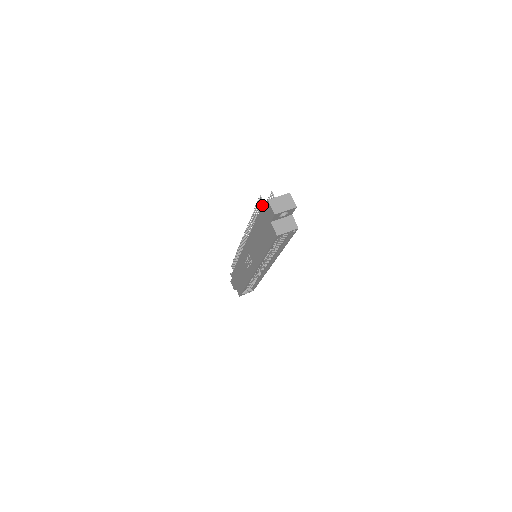
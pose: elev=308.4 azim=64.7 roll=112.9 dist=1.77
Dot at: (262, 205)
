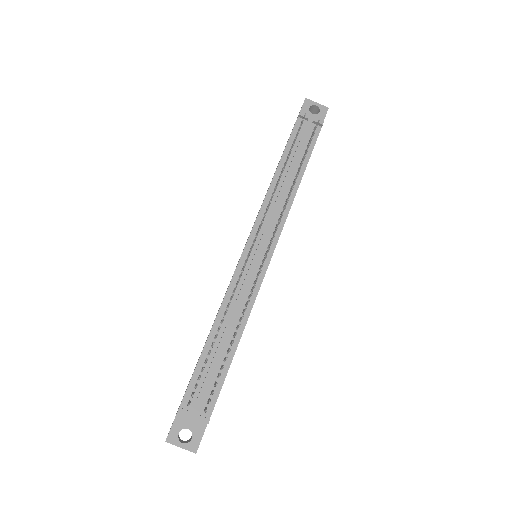
Dot at: (178, 412)
